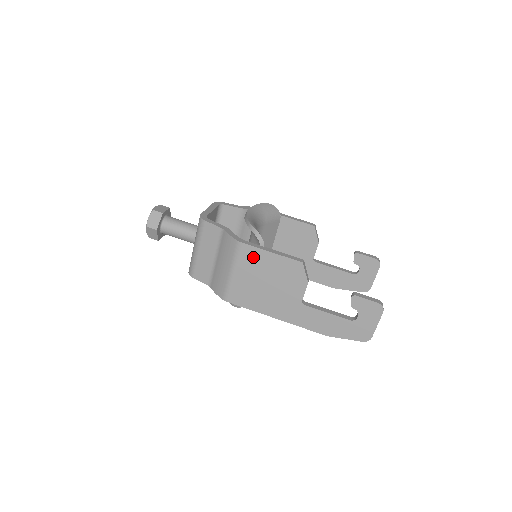
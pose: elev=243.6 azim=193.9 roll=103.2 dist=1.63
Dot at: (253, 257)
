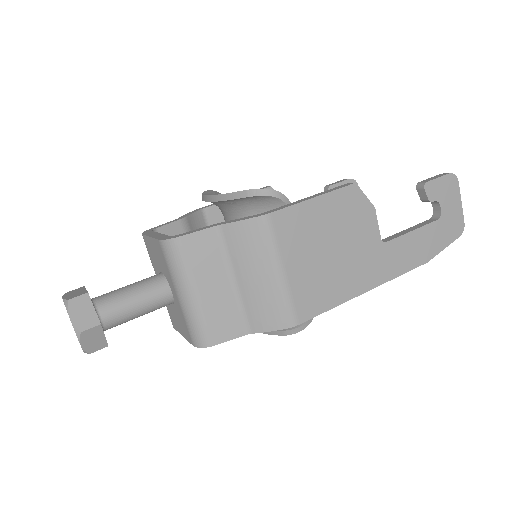
Dot at: (295, 224)
